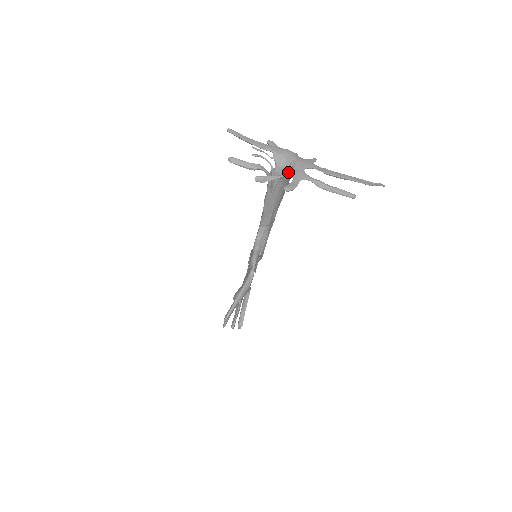
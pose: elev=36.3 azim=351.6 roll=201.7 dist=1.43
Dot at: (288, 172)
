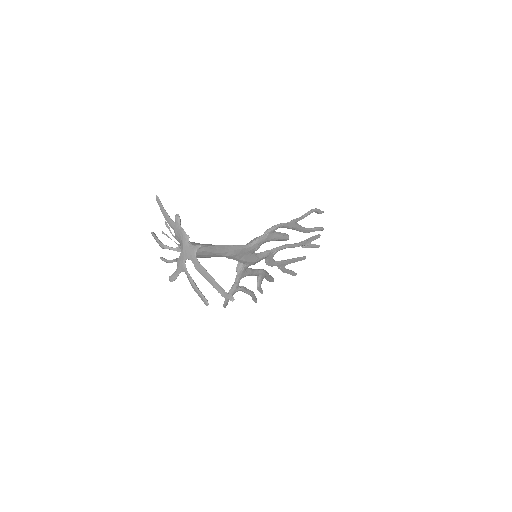
Dot at: occluded
